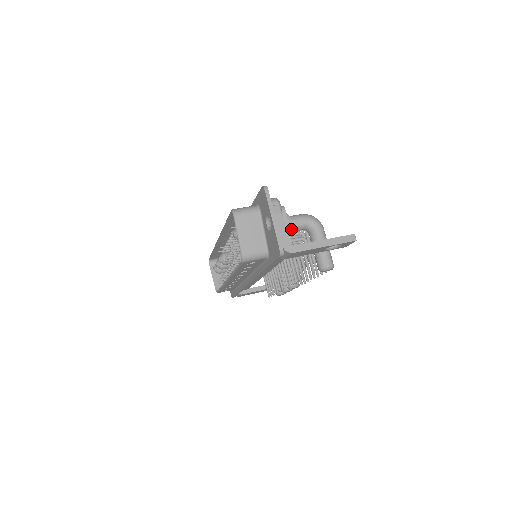
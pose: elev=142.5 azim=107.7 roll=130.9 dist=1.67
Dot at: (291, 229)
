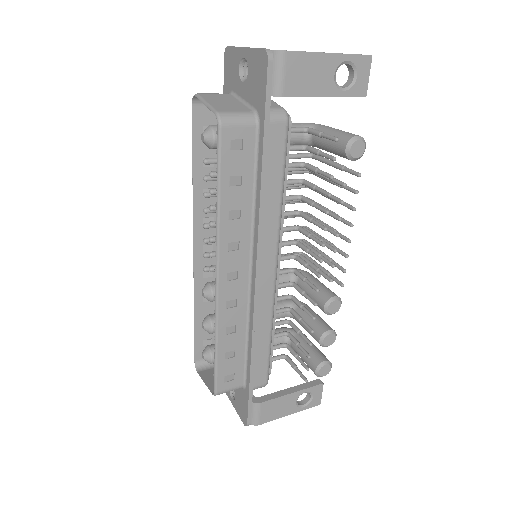
Dot at: occluded
